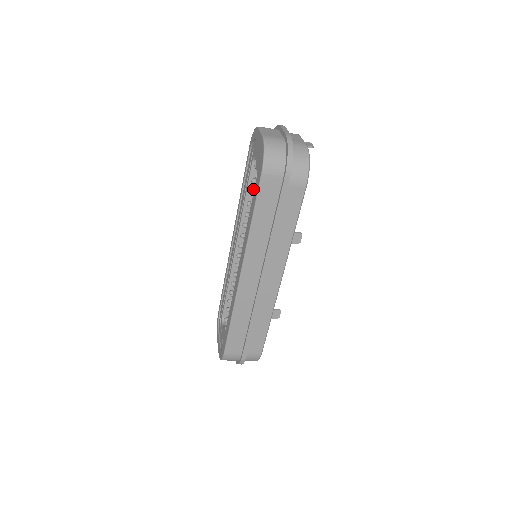
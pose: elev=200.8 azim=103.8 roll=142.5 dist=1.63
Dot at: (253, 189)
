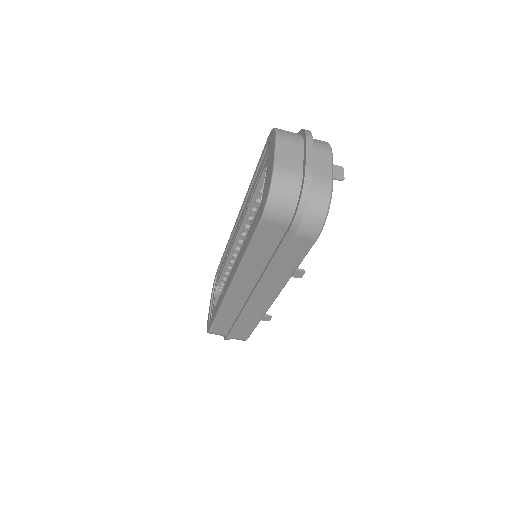
Dot at: (255, 213)
